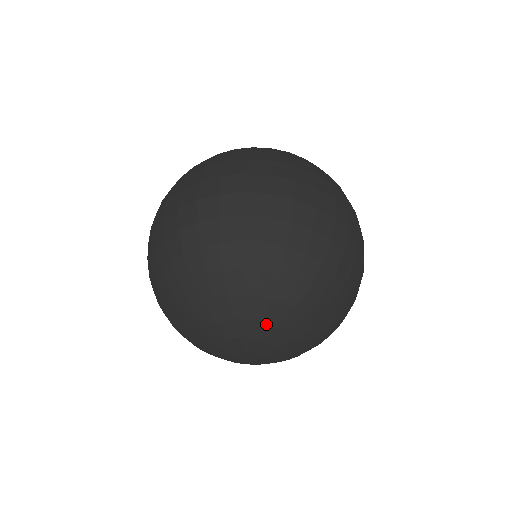
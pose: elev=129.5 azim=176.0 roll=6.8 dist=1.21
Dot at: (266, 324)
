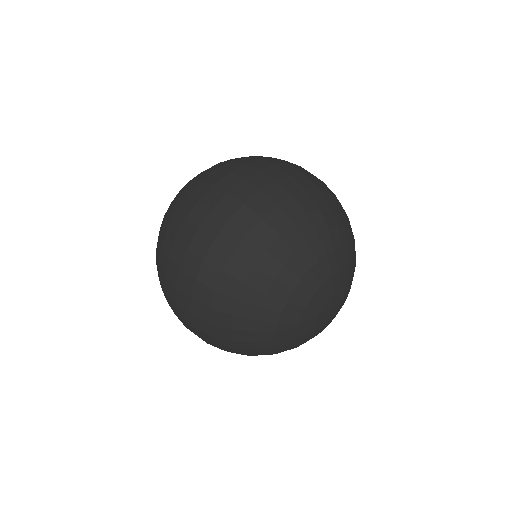
Dot at: (335, 276)
